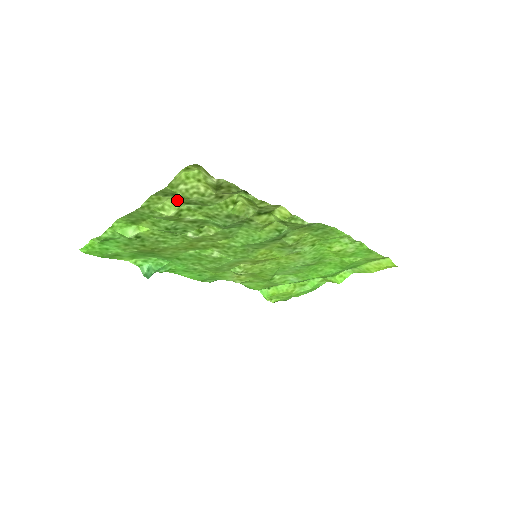
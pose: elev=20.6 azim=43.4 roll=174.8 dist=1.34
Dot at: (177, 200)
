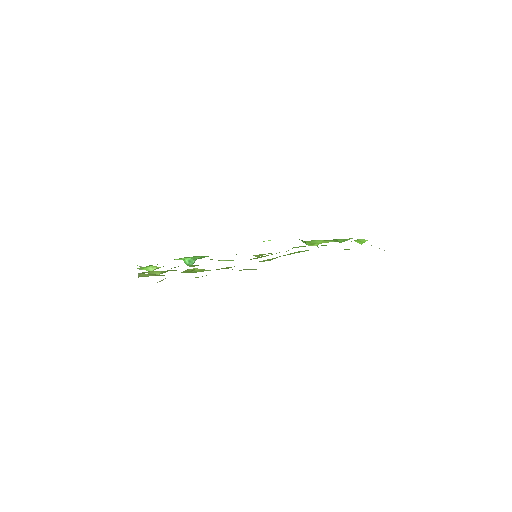
Dot at: (156, 271)
